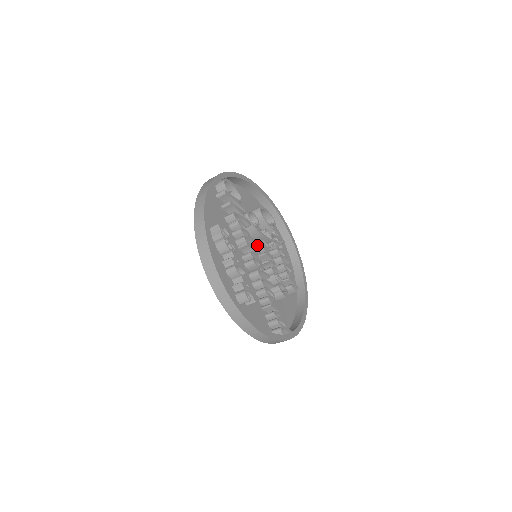
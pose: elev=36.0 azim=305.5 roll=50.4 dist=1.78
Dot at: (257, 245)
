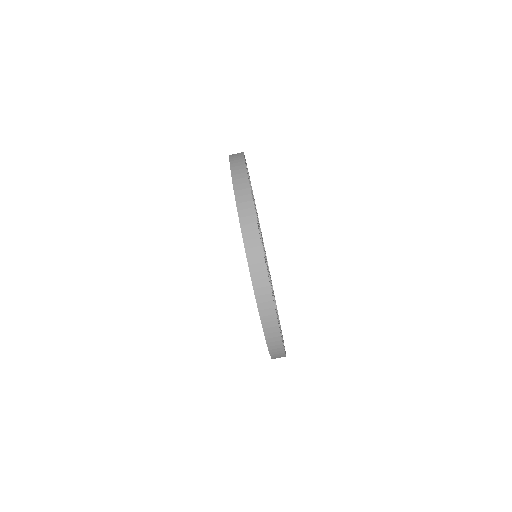
Dot at: occluded
